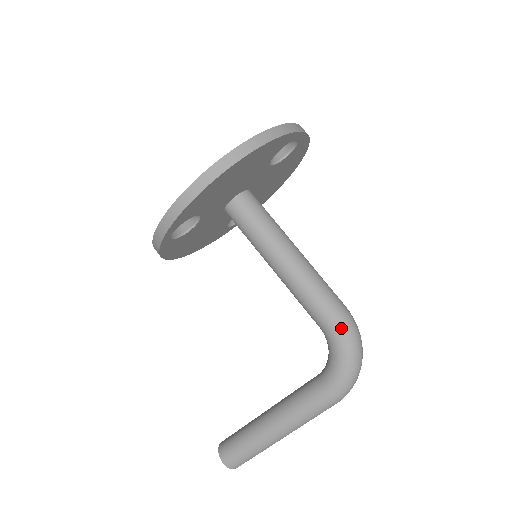
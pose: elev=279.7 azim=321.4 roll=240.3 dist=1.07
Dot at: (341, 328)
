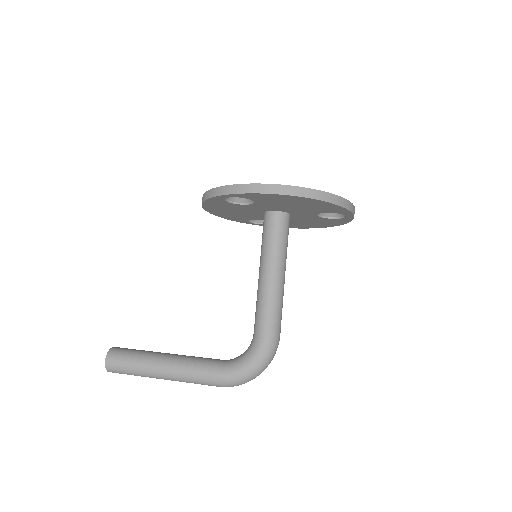
Dot at: (268, 345)
